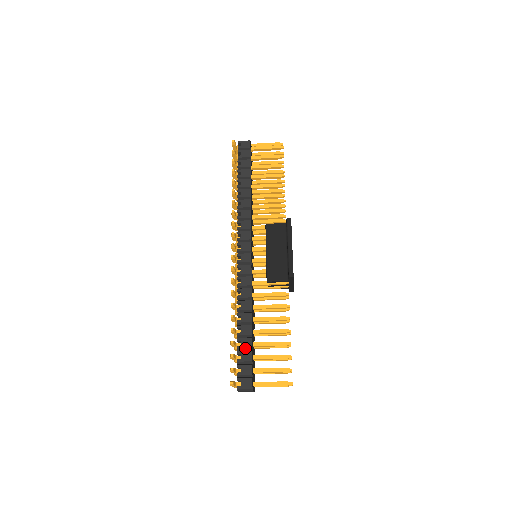
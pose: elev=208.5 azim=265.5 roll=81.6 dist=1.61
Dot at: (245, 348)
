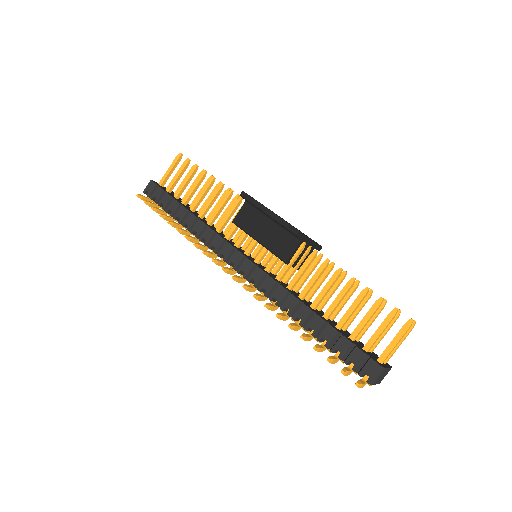
Dot at: (333, 339)
